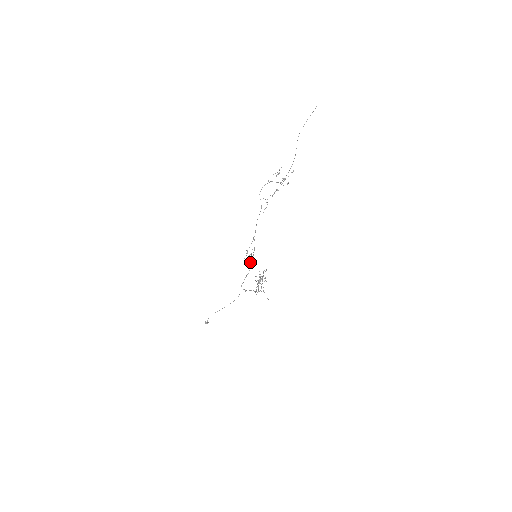
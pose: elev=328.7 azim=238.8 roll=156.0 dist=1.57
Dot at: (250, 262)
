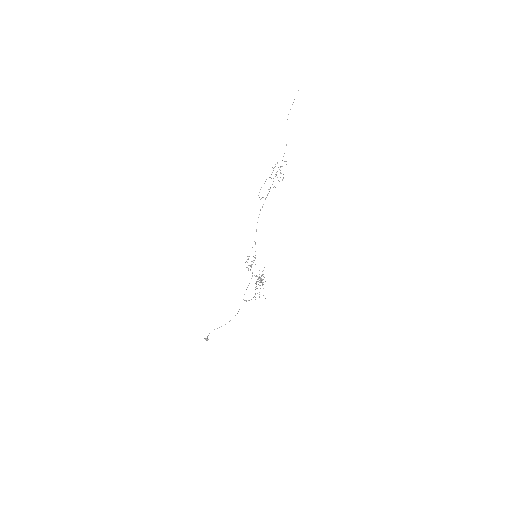
Dot at: occluded
